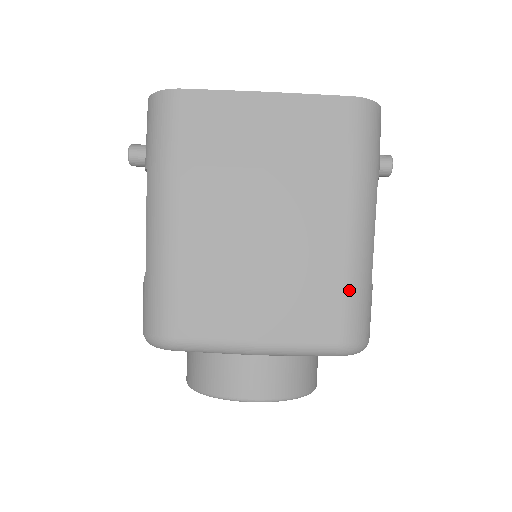
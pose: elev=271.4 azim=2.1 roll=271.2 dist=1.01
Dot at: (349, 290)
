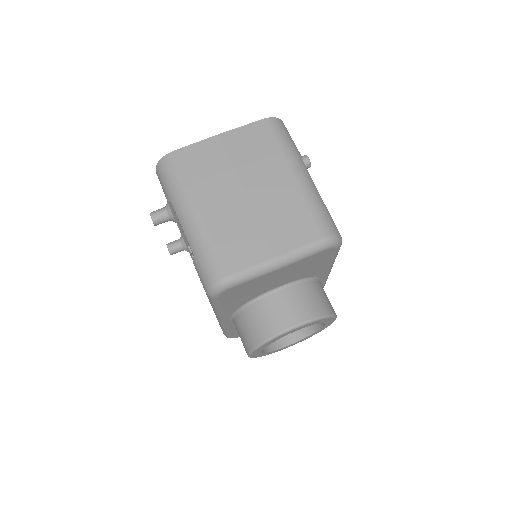
Dot at: (313, 208)
